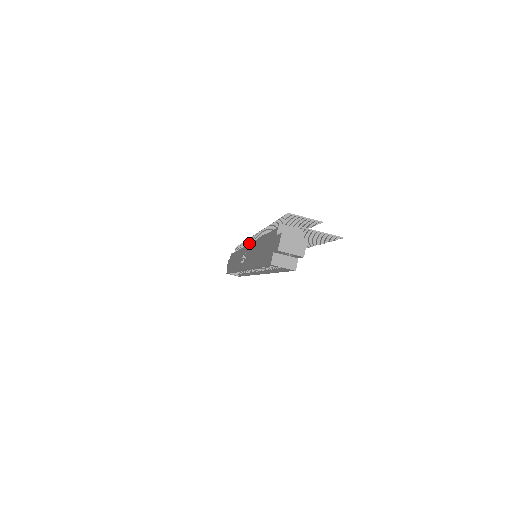
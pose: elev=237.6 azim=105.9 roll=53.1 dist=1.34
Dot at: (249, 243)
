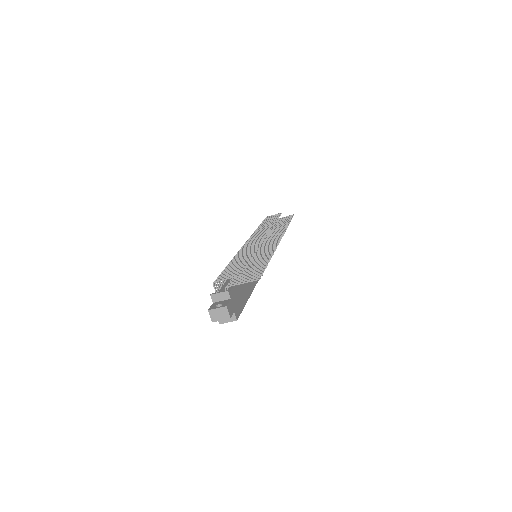
Dot at: occluded
